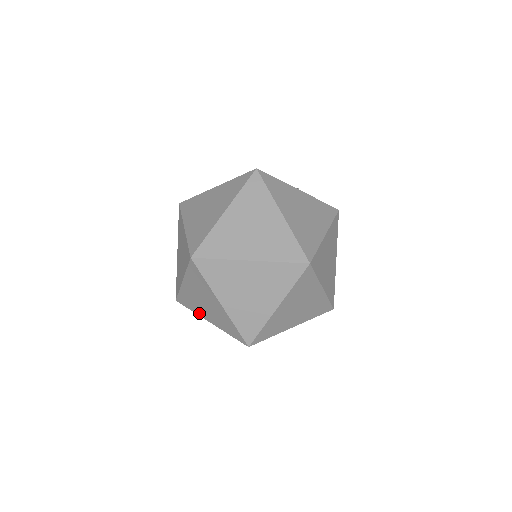
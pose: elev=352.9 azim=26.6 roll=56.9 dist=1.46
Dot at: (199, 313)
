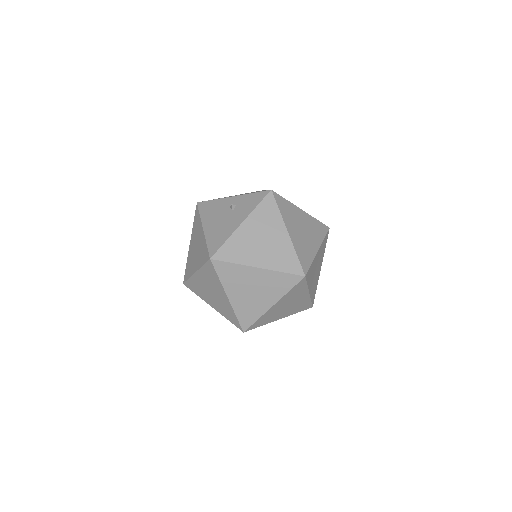
Dot at: occluded
